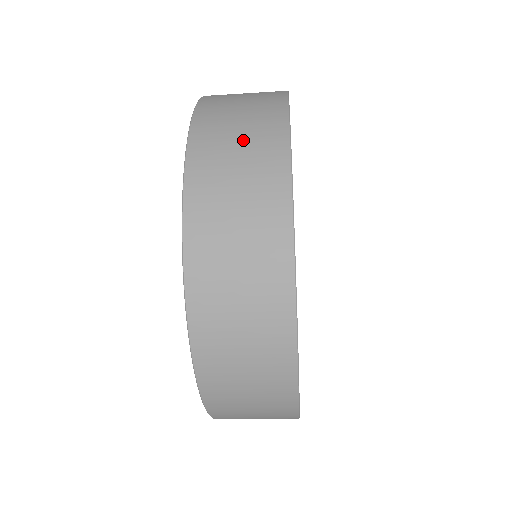
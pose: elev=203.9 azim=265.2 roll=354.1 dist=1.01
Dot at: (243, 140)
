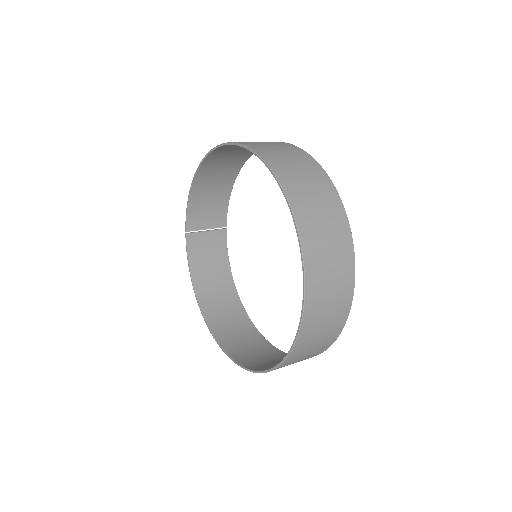
Dot at: (333, 262)
